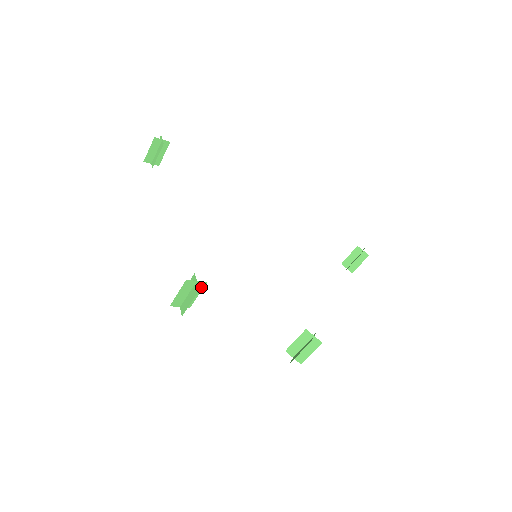
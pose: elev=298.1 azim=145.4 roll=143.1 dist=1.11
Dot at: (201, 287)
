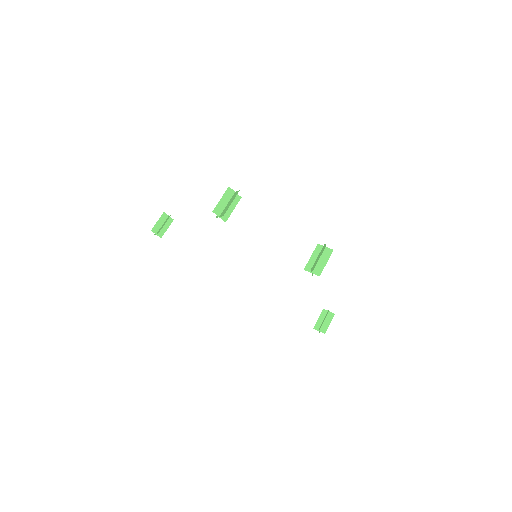
Dot at: (237, 201)
